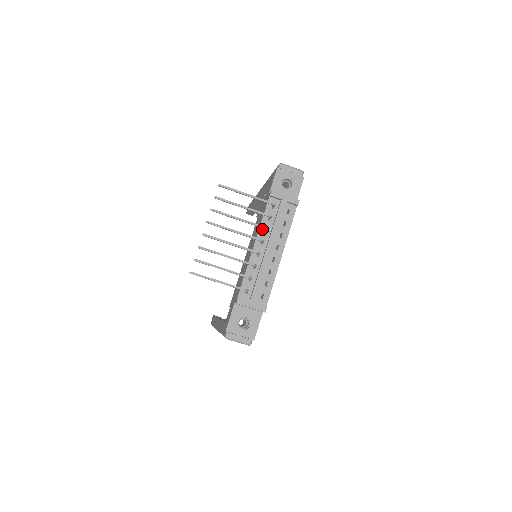
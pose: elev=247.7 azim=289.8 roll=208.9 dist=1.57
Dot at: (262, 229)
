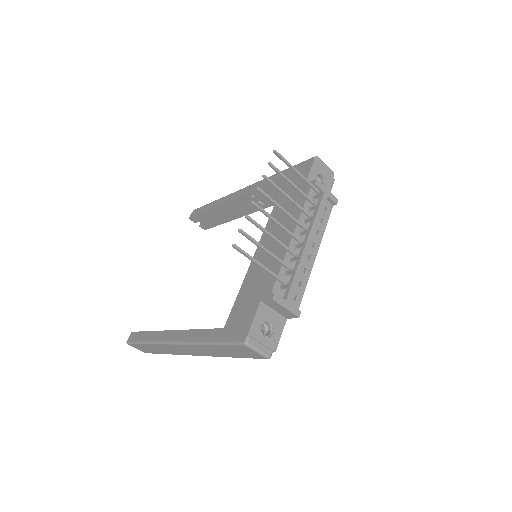
Dot at: (302, 219)
